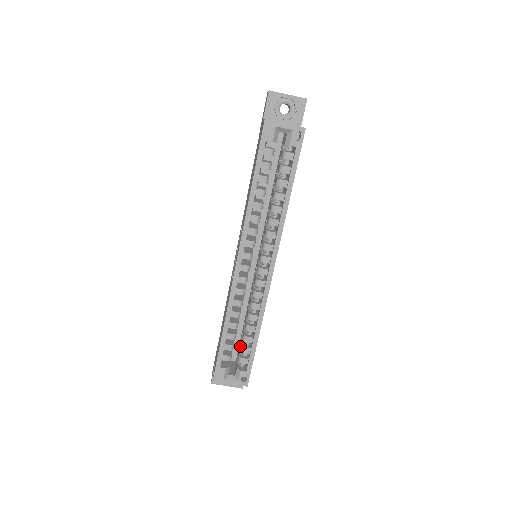
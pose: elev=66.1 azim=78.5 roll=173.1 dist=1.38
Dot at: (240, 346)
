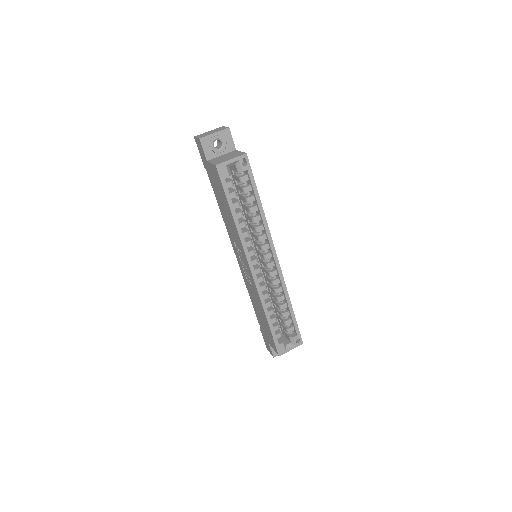
Dot at: (282, 322)
